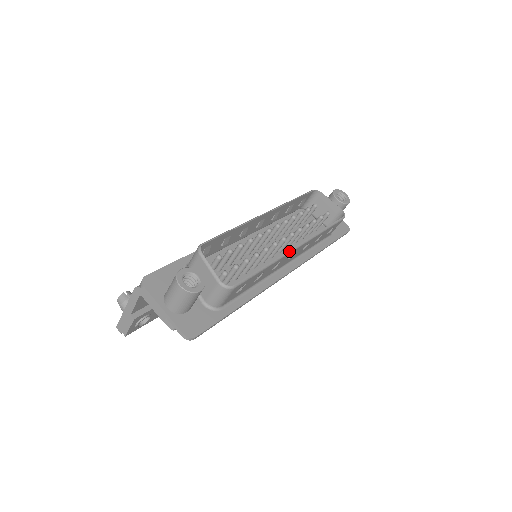
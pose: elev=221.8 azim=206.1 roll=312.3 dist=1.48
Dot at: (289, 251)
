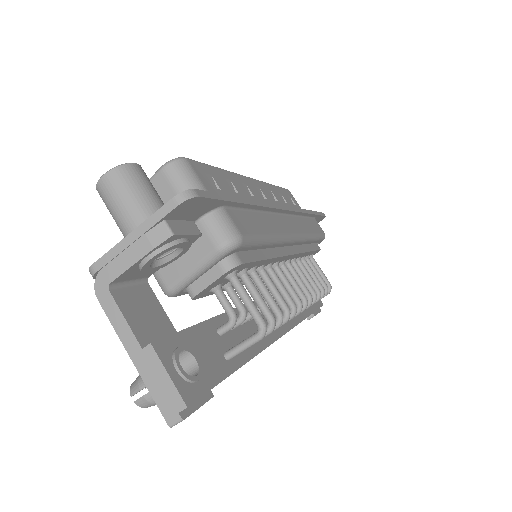
Dot at: occluded
